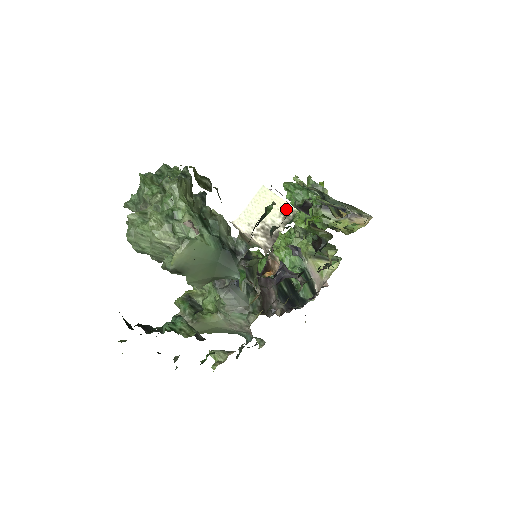
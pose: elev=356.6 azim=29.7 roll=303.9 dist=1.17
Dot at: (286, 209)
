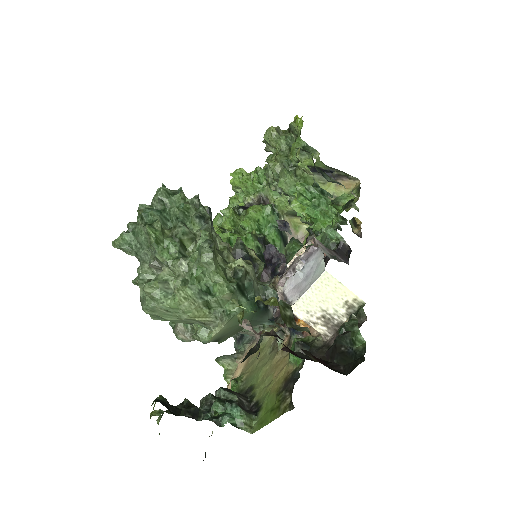
Dot at: (351, 300)
